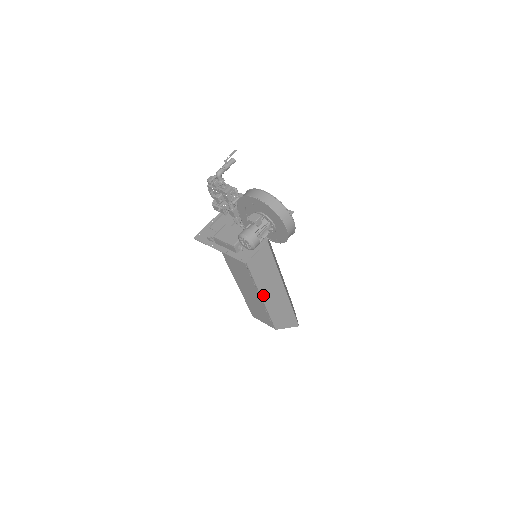
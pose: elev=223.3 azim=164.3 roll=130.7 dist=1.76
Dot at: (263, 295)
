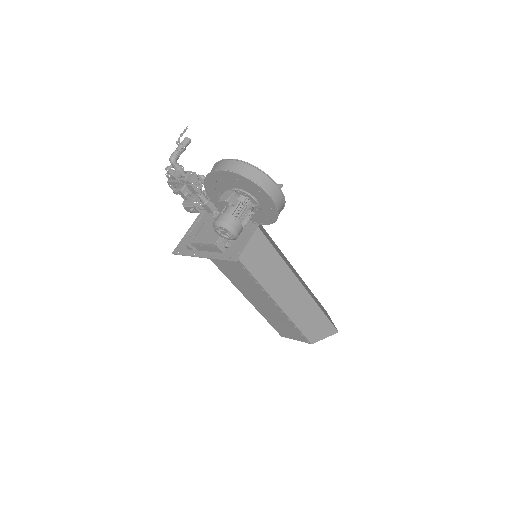
Dot at: (280, 303)
